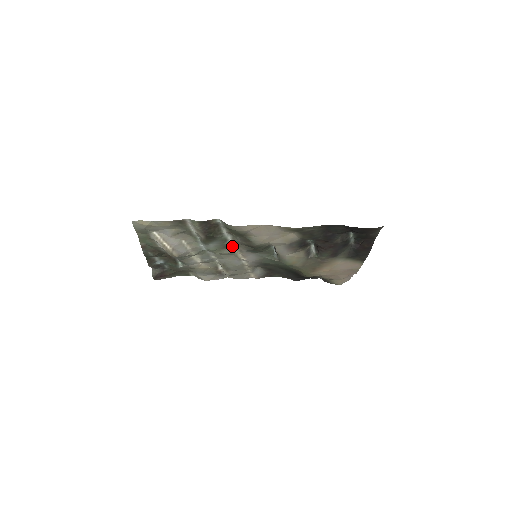
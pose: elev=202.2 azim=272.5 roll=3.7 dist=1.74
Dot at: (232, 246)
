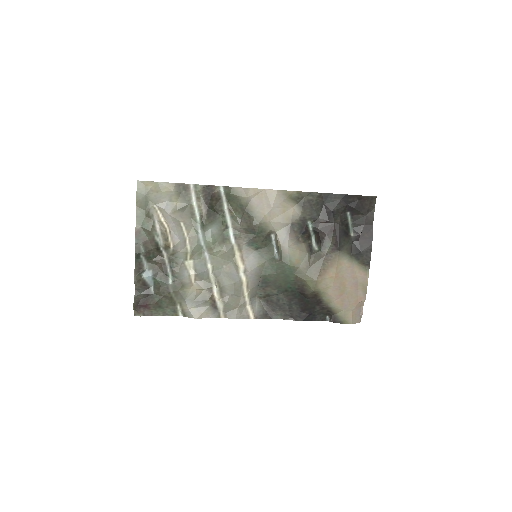
Dot at: (231, 240)
